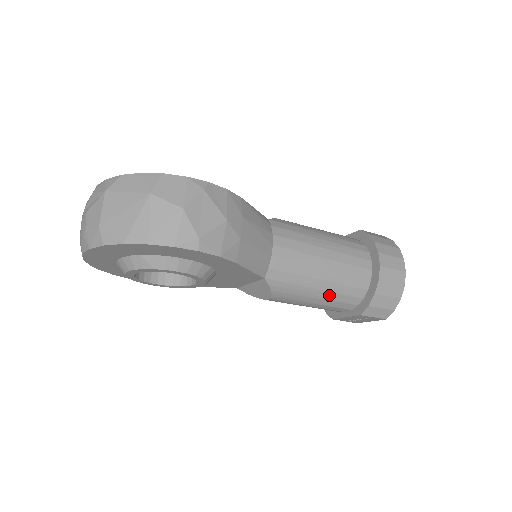
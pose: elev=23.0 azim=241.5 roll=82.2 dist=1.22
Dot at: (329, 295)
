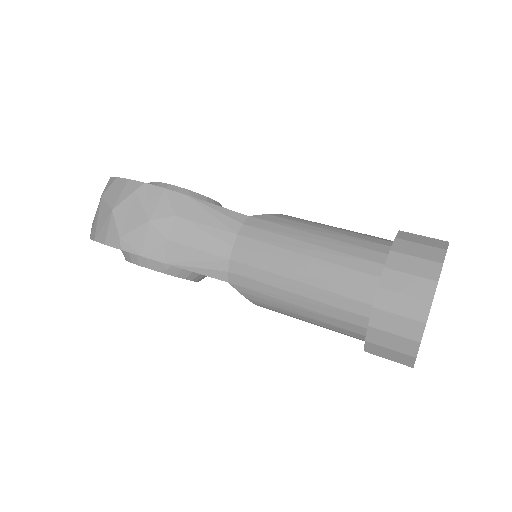
Dot at: (315, 315)
